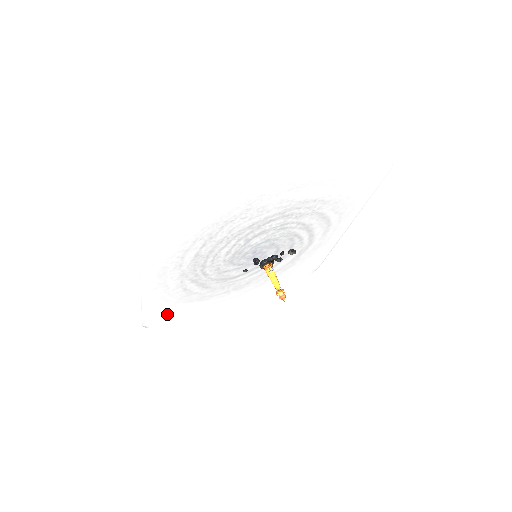
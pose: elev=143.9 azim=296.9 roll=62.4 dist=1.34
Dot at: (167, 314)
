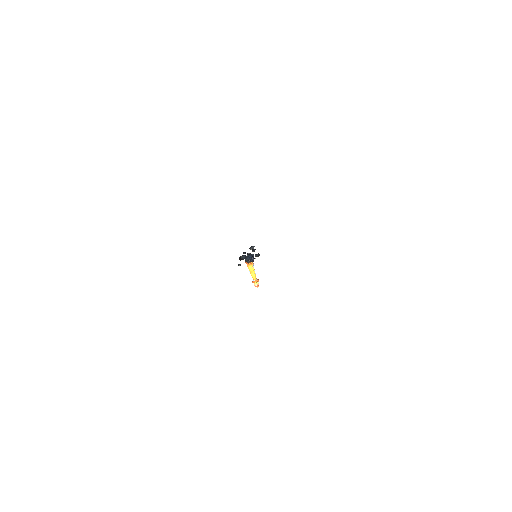
Dot at: occluded
